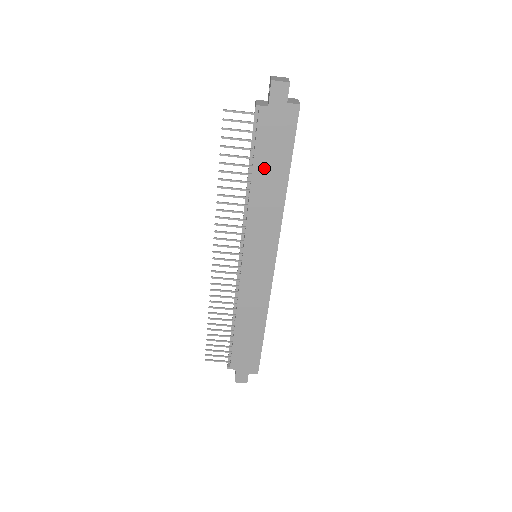
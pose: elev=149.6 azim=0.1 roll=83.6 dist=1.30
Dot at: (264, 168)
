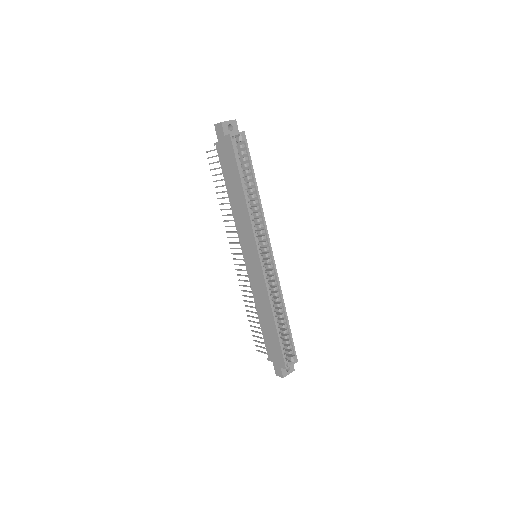
Dot at: (230, 184)
